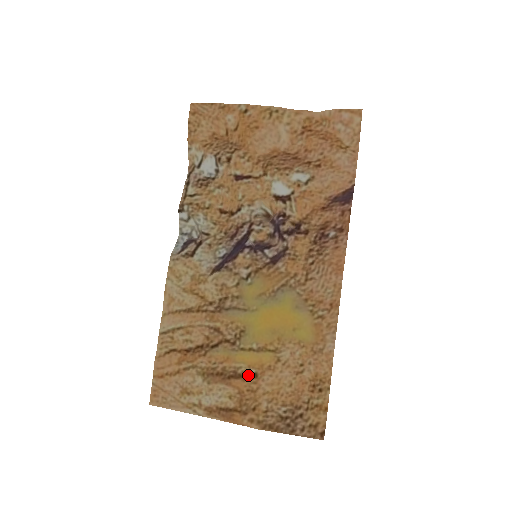
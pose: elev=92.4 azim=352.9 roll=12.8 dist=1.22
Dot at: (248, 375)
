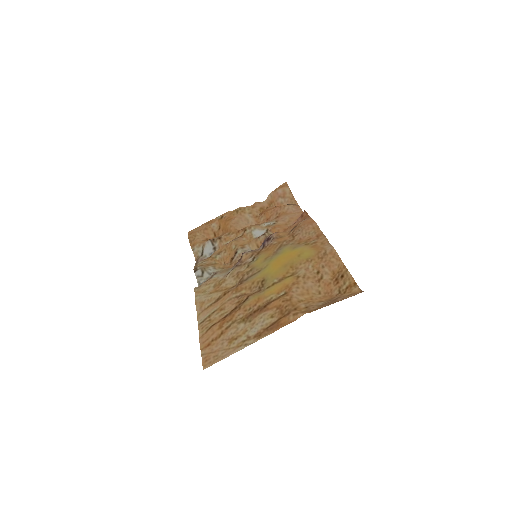
Dot at: (279, 297)
